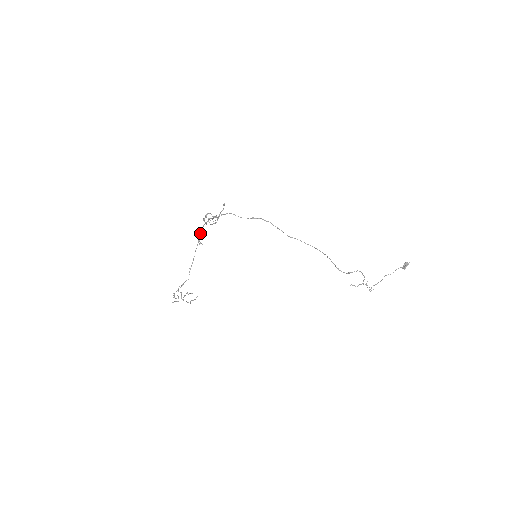
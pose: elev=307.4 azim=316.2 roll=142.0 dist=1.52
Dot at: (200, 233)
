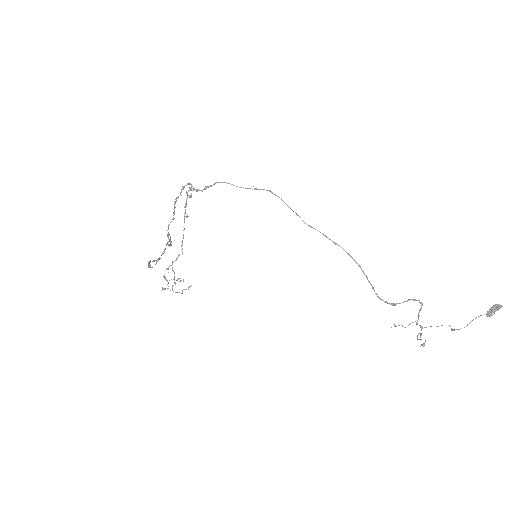
Dot at: occluded
